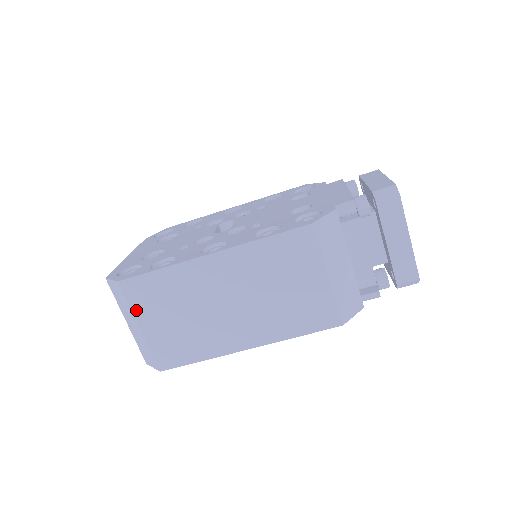
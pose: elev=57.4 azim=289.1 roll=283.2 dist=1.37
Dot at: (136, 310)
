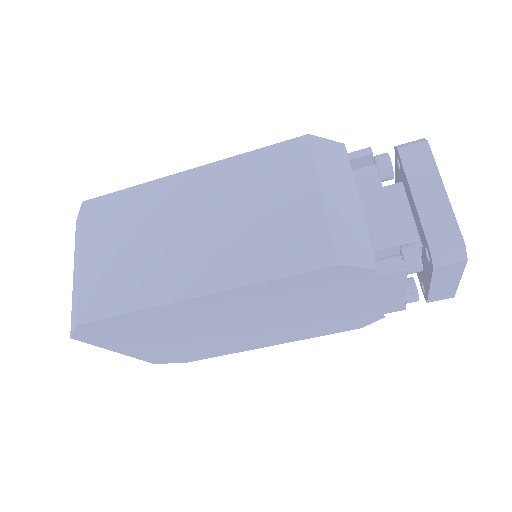
Dot at: (86, 236)
